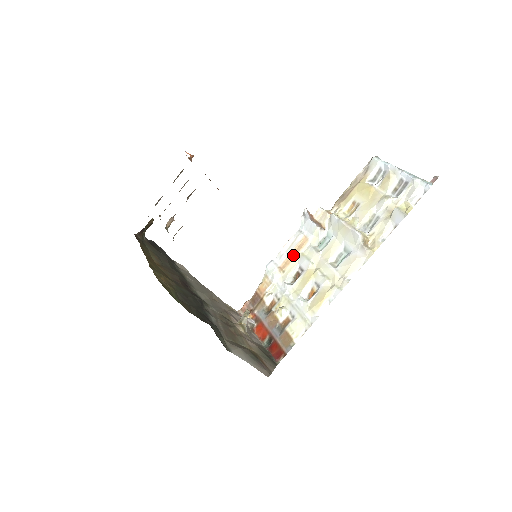
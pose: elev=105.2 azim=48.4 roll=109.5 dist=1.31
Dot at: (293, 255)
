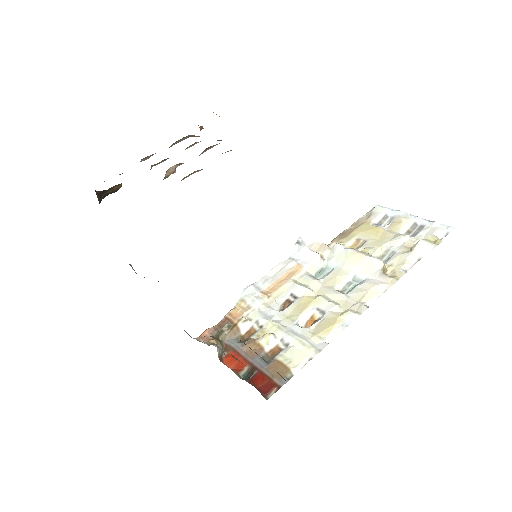
Dot at: (282, 281)
